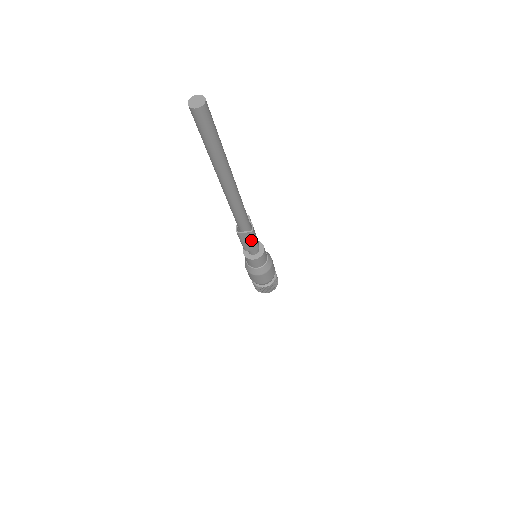
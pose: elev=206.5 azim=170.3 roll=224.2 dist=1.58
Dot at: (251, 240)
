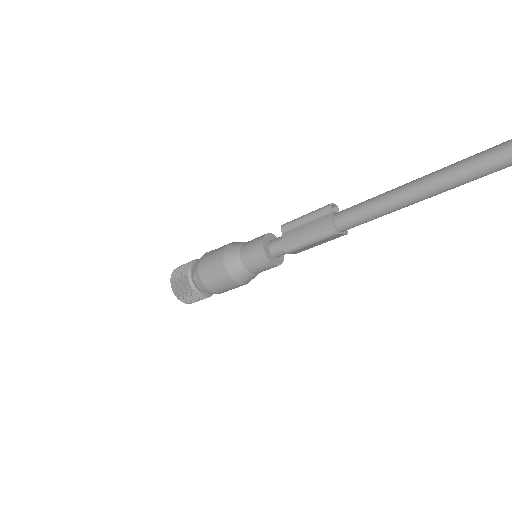
Dot at: (323, 242)
